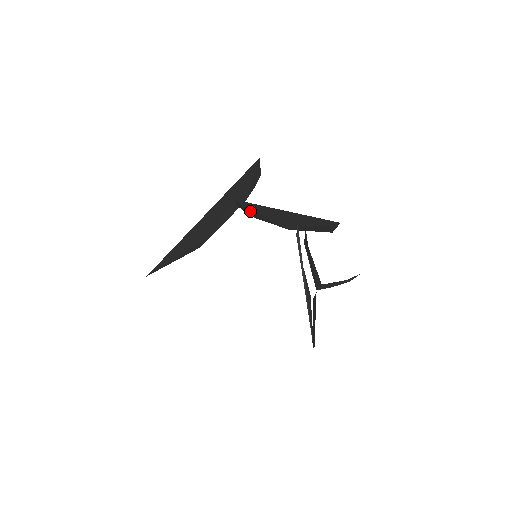
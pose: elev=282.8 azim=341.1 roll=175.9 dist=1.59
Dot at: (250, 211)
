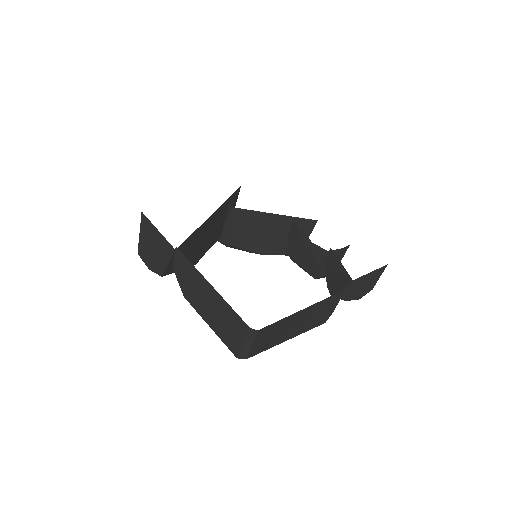
Dot at: (237, 230)
